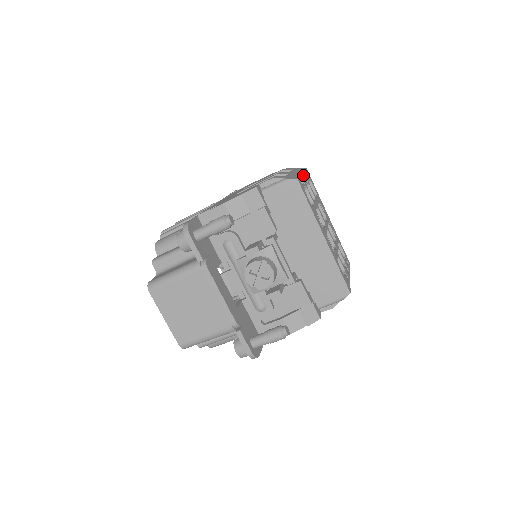
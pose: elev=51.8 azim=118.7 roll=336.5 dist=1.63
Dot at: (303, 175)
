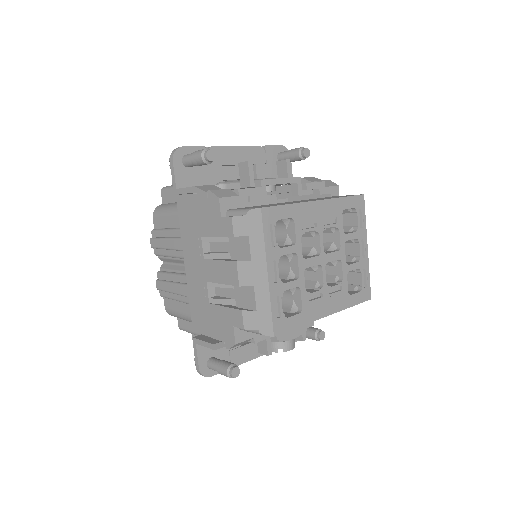
Dot at: (270, 273)
